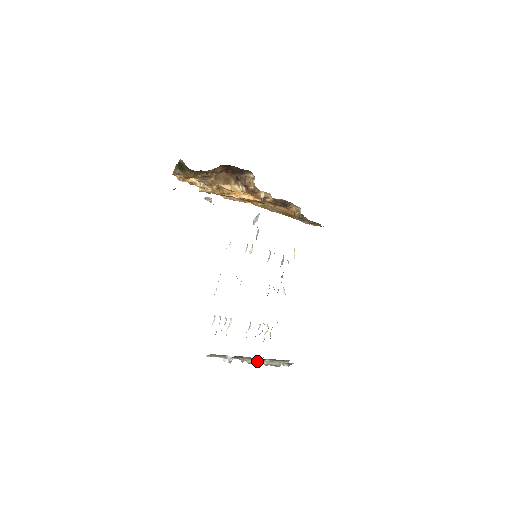
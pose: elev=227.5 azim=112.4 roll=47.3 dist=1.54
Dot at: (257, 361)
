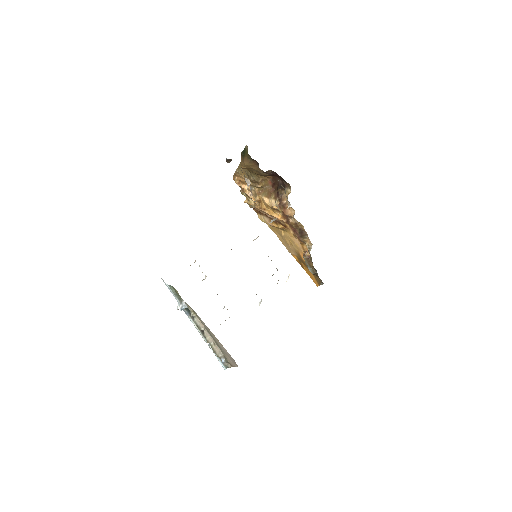
Dot at: (203, 329)
